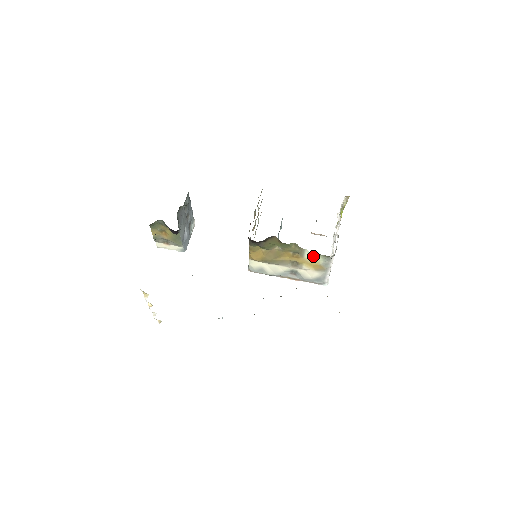
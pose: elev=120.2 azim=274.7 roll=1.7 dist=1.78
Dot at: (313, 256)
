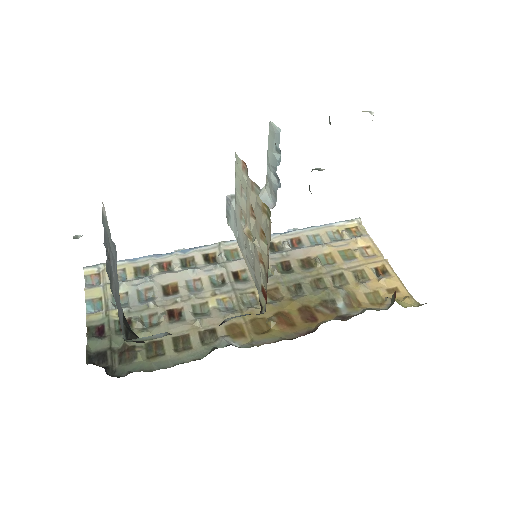
Dot at: occluded
